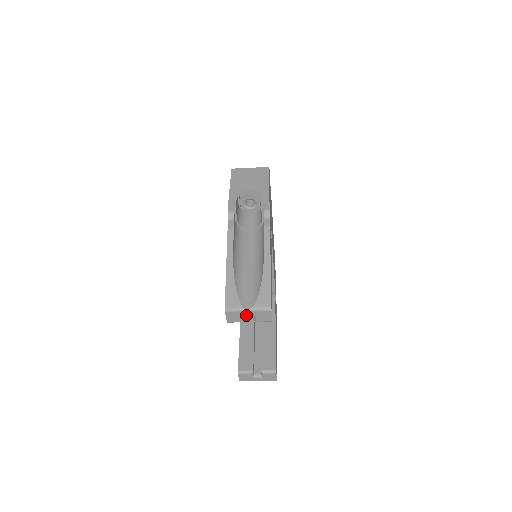
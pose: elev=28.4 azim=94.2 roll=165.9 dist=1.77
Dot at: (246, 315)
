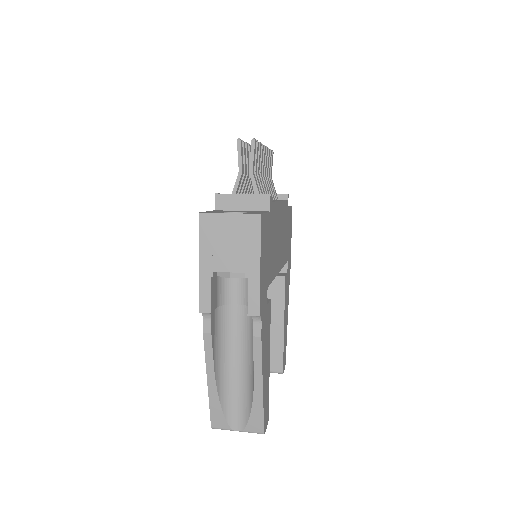
Dot at: occluded
